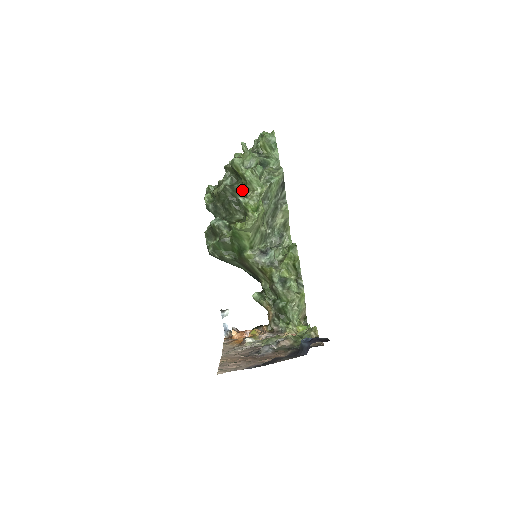
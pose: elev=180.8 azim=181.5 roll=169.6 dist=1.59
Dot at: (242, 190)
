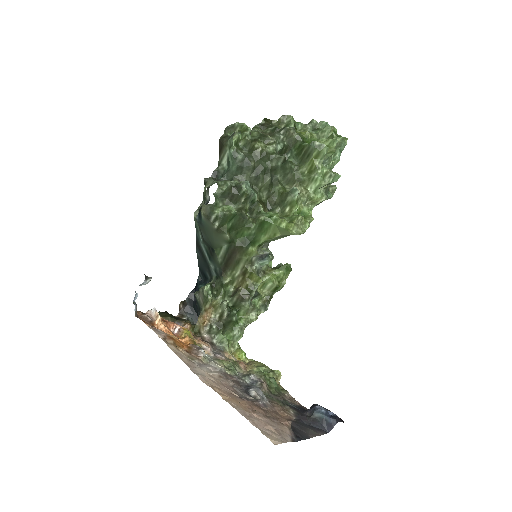
Dot at: (290, 174)
